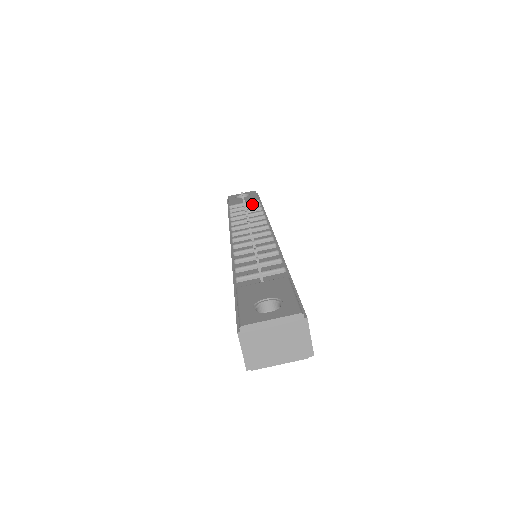
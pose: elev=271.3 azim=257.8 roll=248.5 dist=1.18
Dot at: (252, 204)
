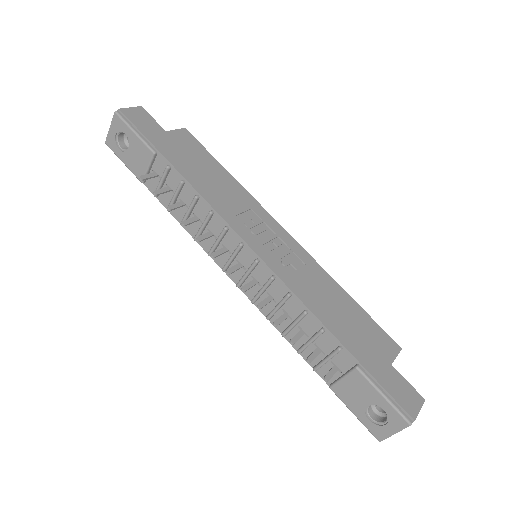
Dot at: (163, 175)
